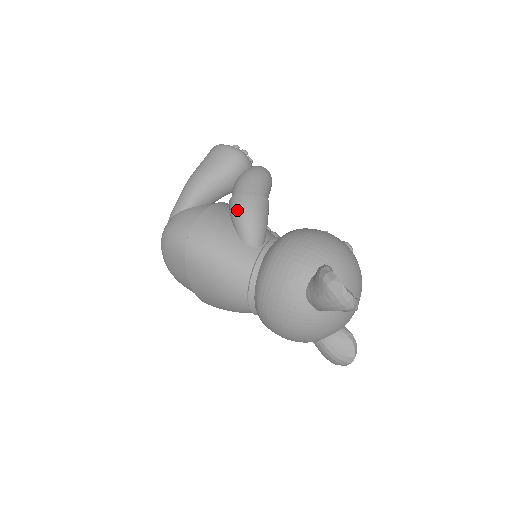
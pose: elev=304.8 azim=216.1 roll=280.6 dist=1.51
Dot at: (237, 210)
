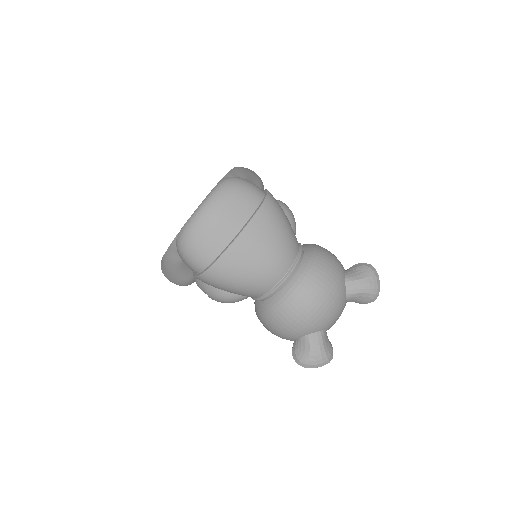
Dot at: (286, 207)
